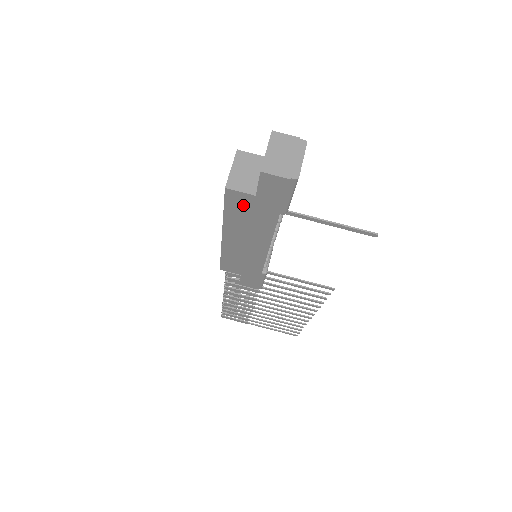
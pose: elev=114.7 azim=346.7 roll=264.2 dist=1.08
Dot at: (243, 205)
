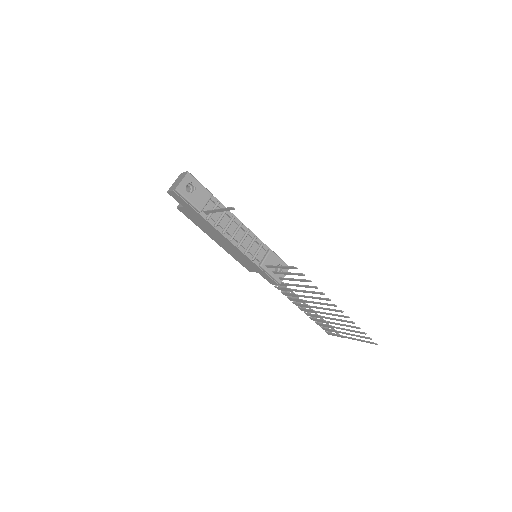
Dot at: (190, 215)
